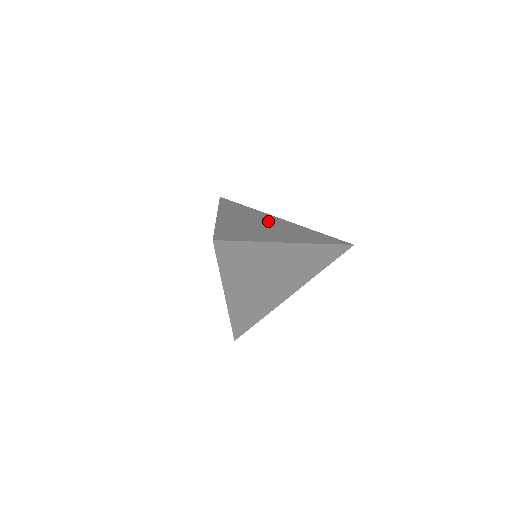
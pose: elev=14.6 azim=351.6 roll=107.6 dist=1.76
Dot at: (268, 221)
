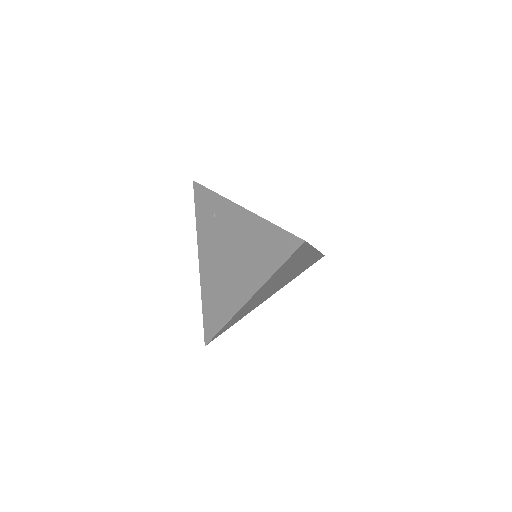
Dot at: occluded
